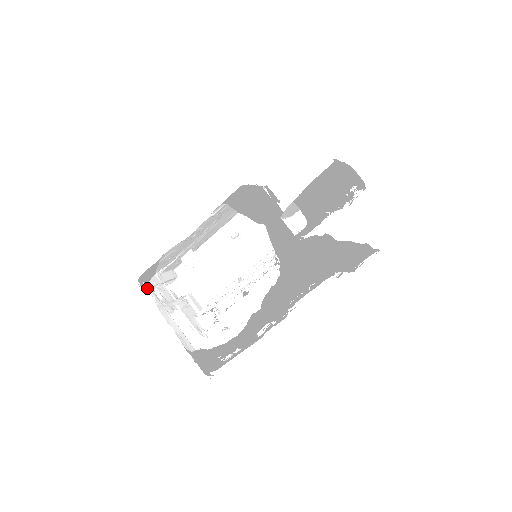
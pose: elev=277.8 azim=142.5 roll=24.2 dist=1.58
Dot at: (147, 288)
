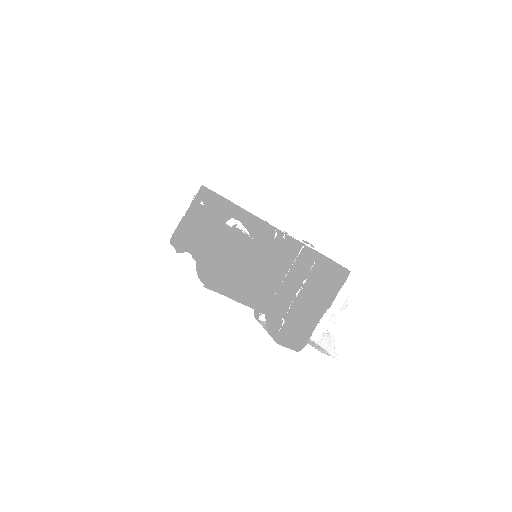
Dot at: occluded
